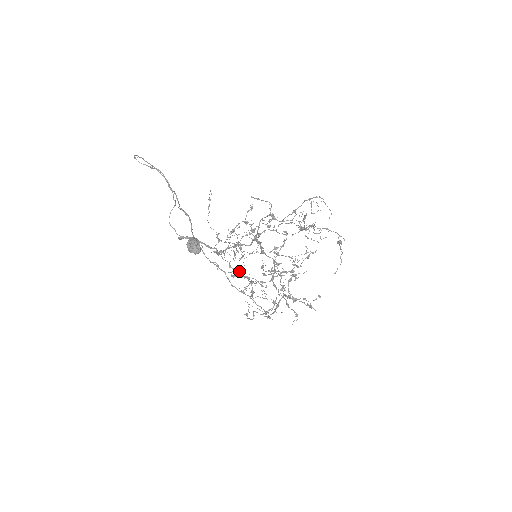
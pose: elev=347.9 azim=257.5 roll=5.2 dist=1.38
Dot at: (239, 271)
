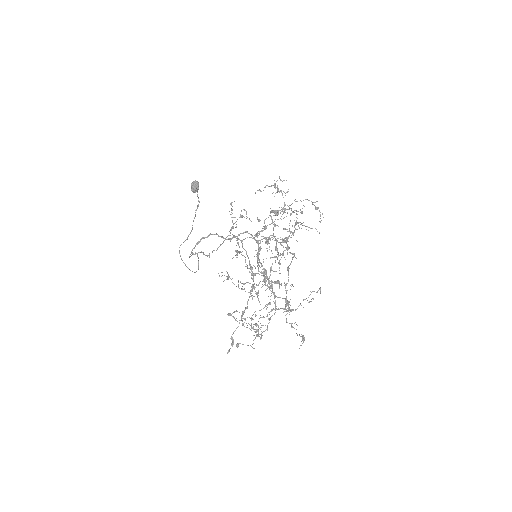
Dot at: (253, 327)
